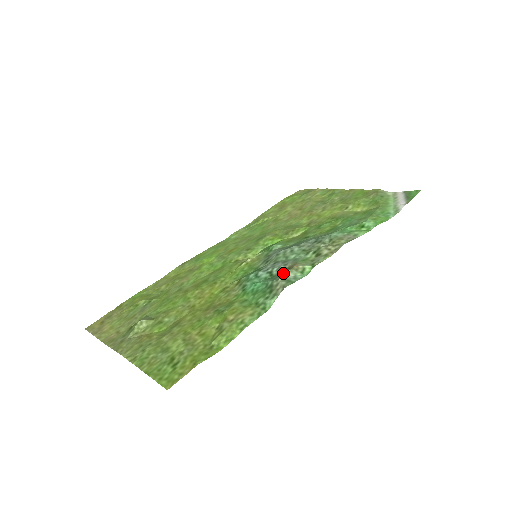
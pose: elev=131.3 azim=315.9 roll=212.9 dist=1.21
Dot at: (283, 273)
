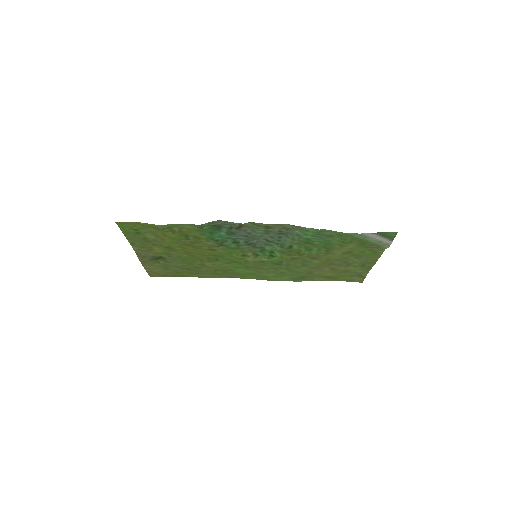
Dot at: (234, 226)
